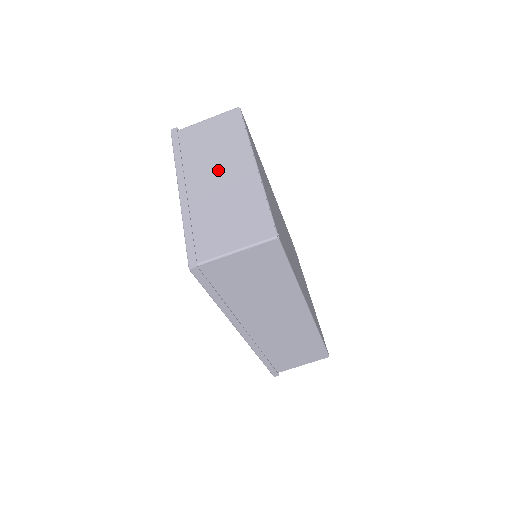
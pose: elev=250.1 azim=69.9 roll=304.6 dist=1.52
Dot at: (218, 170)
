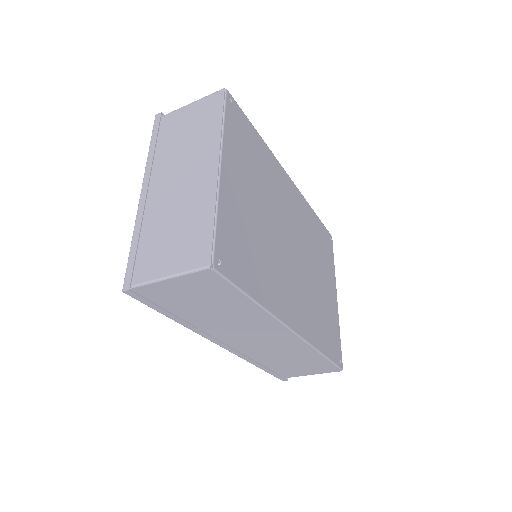
Dot at: (182, 170)
